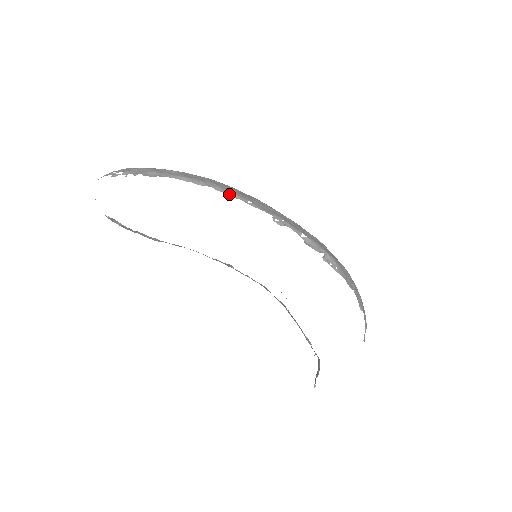
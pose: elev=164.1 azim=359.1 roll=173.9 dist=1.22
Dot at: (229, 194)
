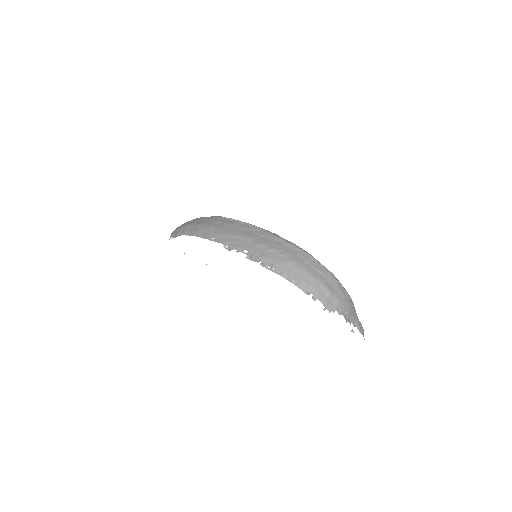
Dot at: (202, 237)
